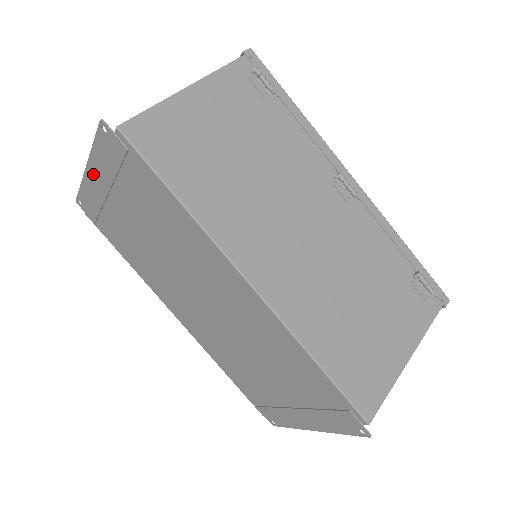
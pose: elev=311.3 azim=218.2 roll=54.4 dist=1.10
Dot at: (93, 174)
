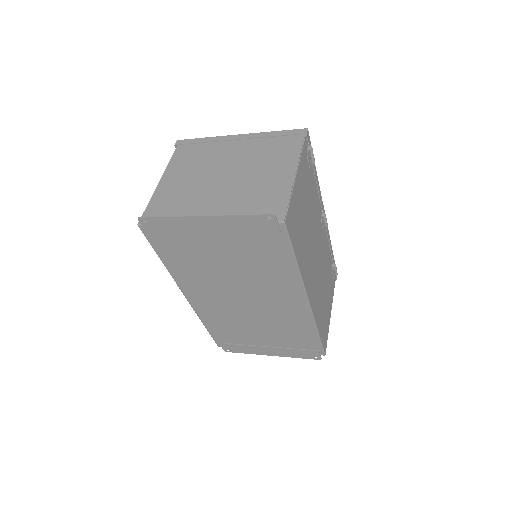
Dot at: (207, 222)
